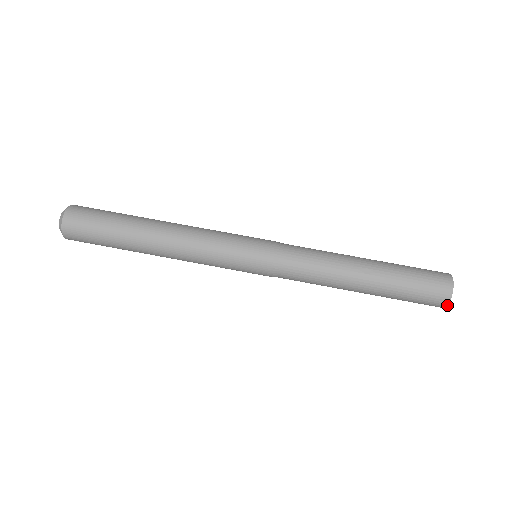
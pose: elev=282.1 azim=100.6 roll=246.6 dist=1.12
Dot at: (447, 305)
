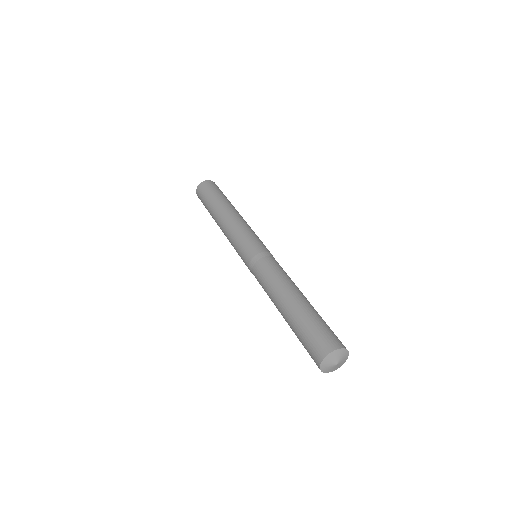
Dot at: (331, 352)
